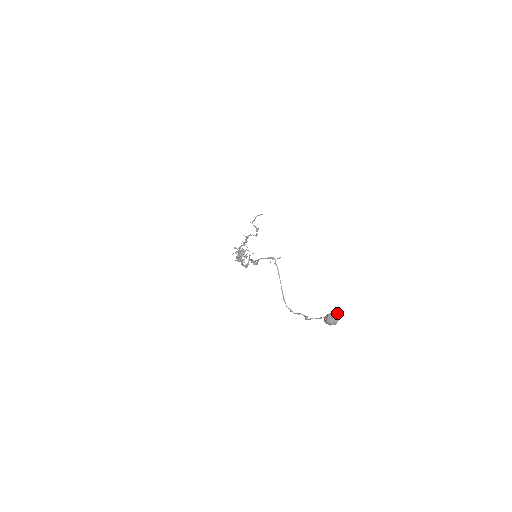
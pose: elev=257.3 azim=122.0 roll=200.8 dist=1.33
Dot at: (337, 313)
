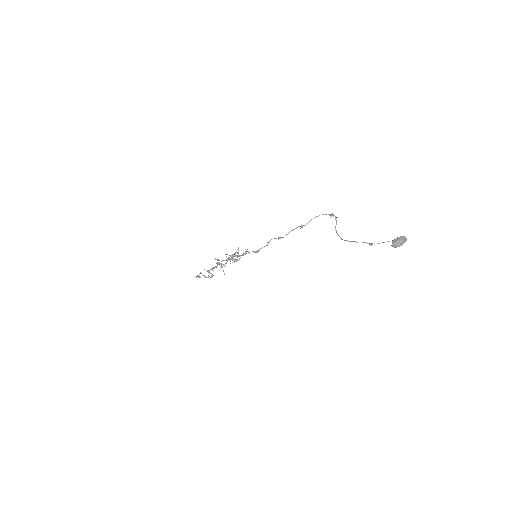
Dot at: occluded
